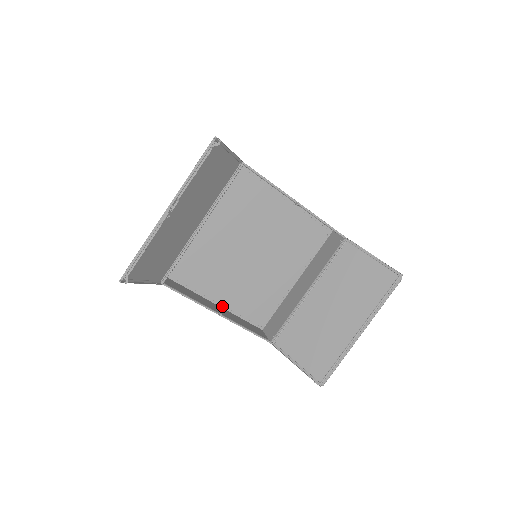
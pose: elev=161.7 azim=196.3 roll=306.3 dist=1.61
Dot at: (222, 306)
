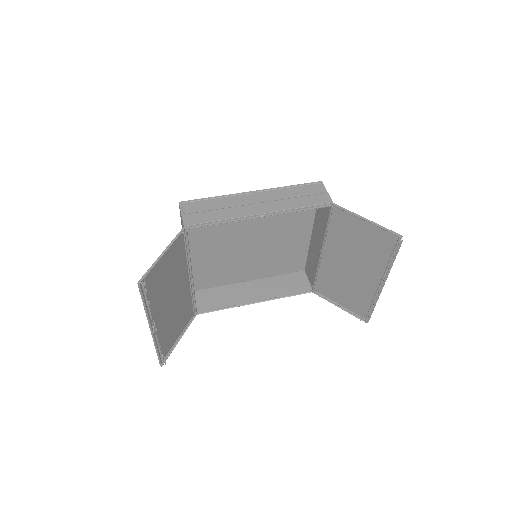
Dot at: (258, 278)
